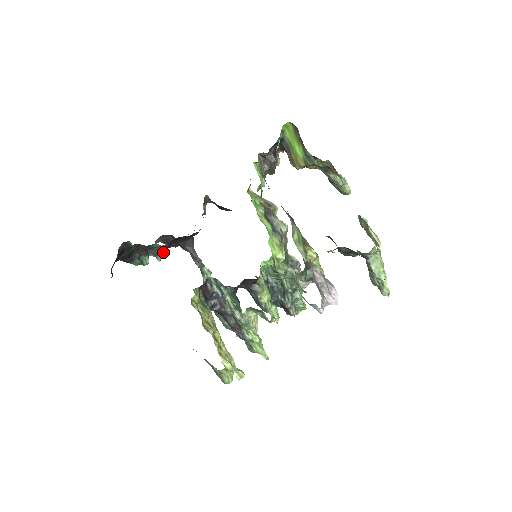
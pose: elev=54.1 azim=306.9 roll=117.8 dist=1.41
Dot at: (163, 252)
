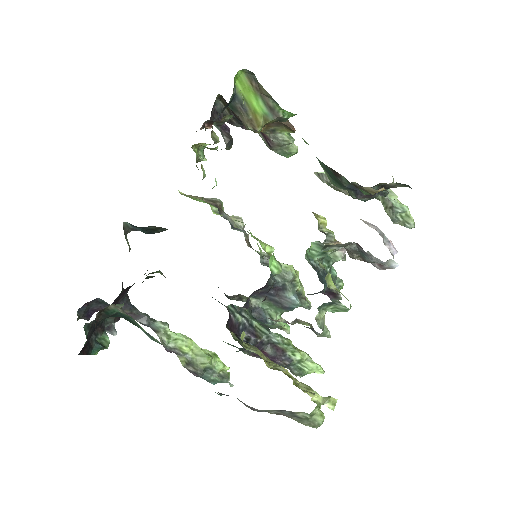
Dot at: (118, 318)
